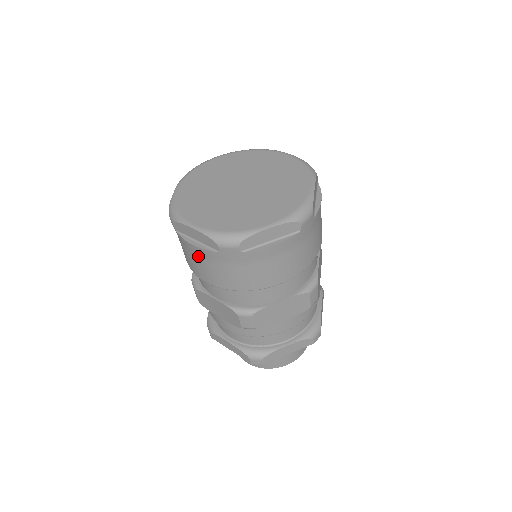
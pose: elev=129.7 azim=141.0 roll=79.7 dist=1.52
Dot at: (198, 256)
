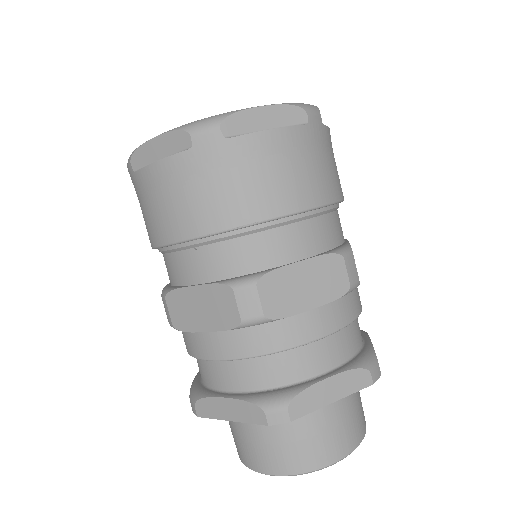
Dot at: (164, 184)
